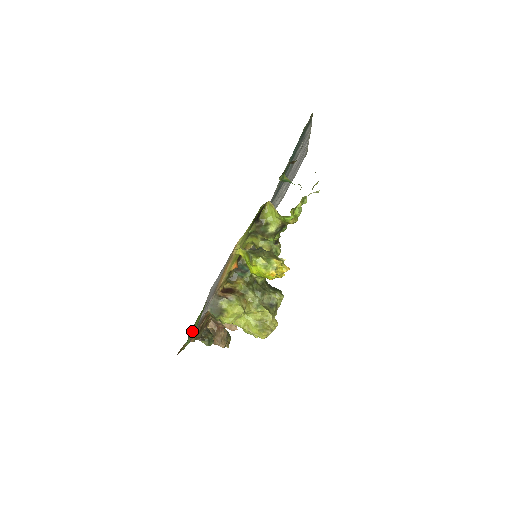
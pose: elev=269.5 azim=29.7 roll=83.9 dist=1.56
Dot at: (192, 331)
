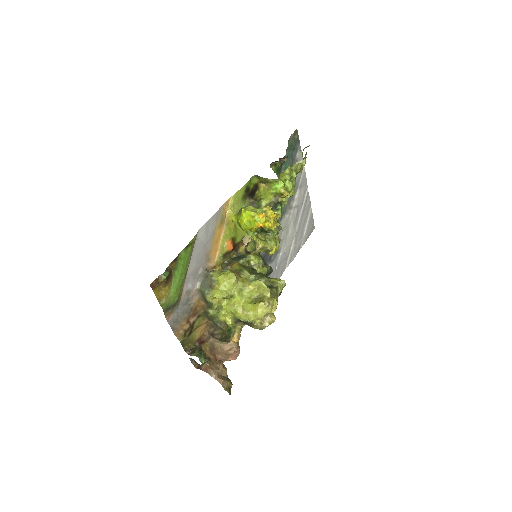
Dot at: (174, 282)
